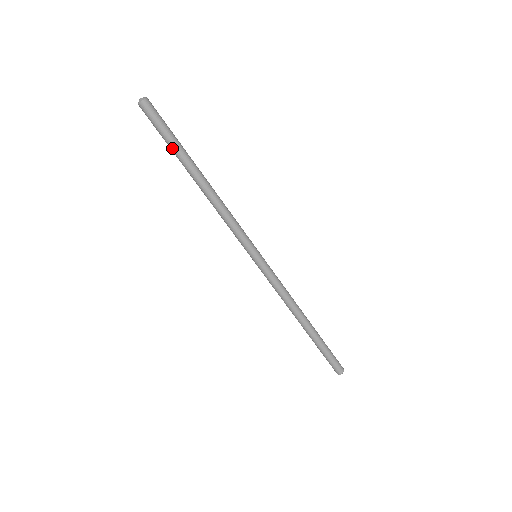
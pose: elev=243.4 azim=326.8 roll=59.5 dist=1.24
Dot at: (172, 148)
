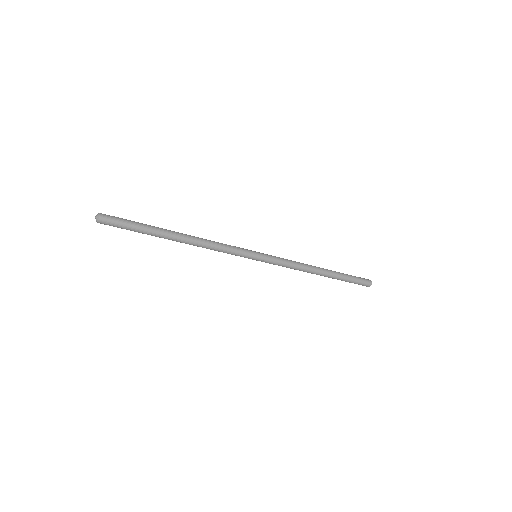
Dot at: (143, 232)
